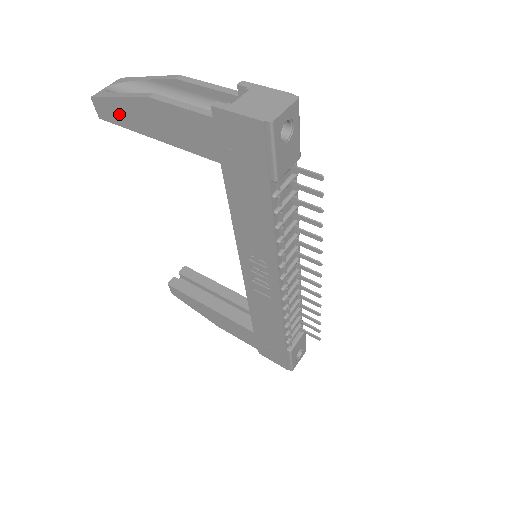
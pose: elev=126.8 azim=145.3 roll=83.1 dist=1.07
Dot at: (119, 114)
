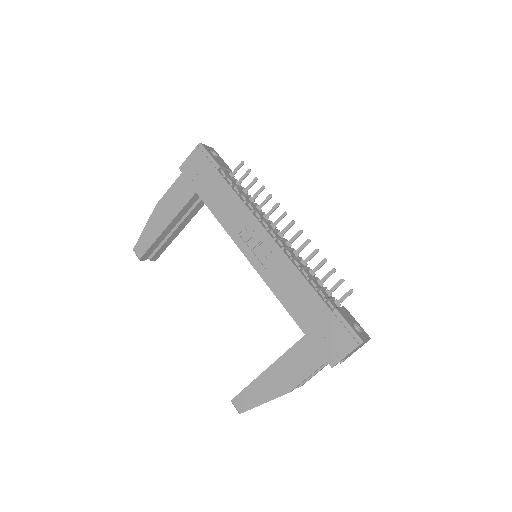
Dot at: (148, 238)
